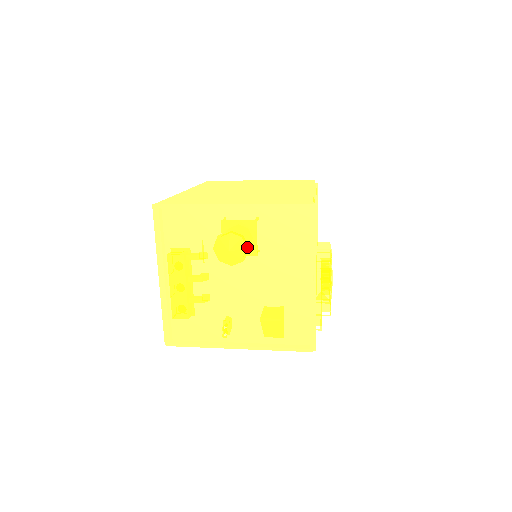
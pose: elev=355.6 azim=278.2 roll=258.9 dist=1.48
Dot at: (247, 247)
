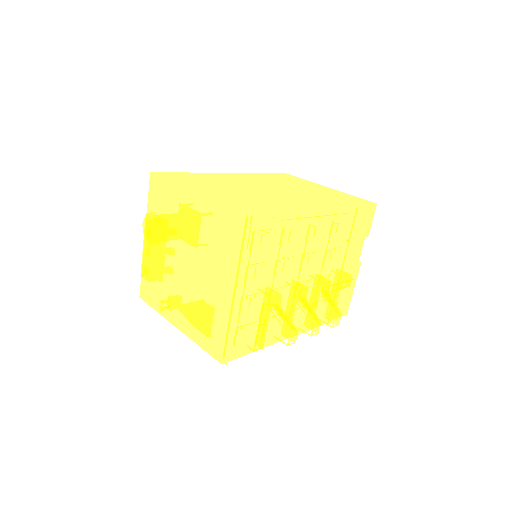
Dot at: (160, 232)
